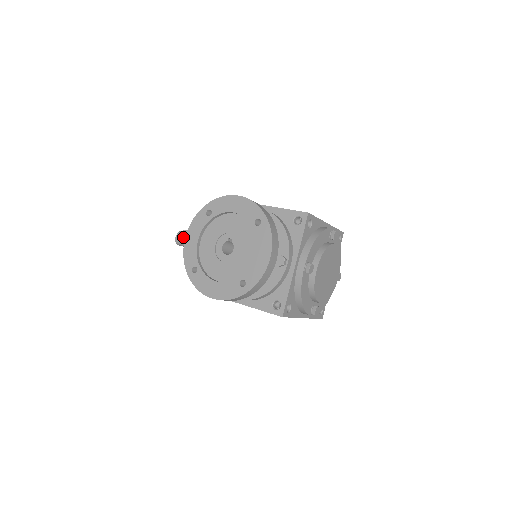
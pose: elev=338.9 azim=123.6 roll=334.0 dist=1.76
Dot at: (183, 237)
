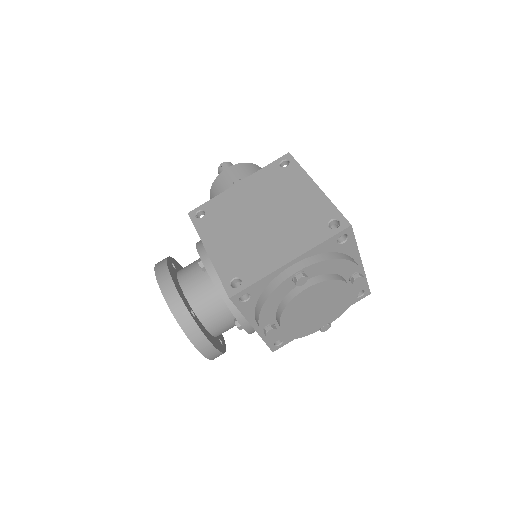
Dot at: occluded
